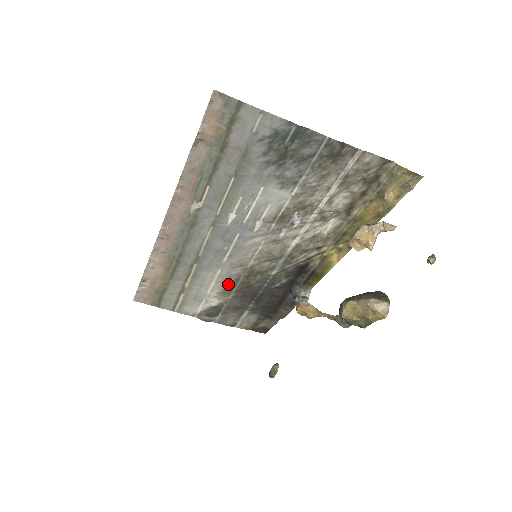
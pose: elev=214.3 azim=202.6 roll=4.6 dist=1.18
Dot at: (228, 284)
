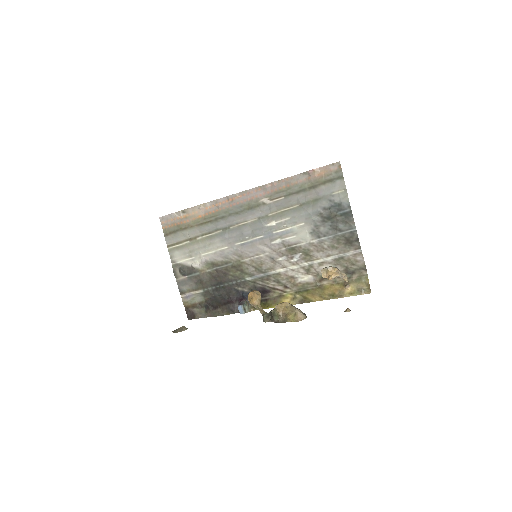
Dot at: (218, 261)
